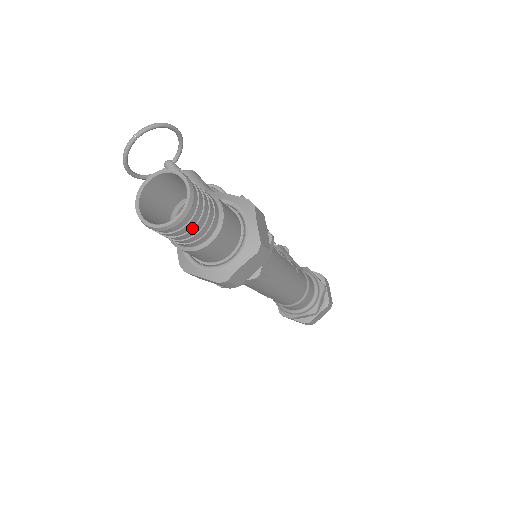
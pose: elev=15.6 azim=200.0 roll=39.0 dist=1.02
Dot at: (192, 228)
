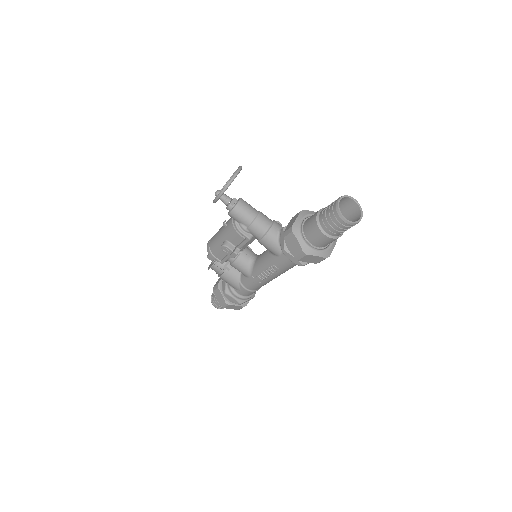
Dot at: occluded
